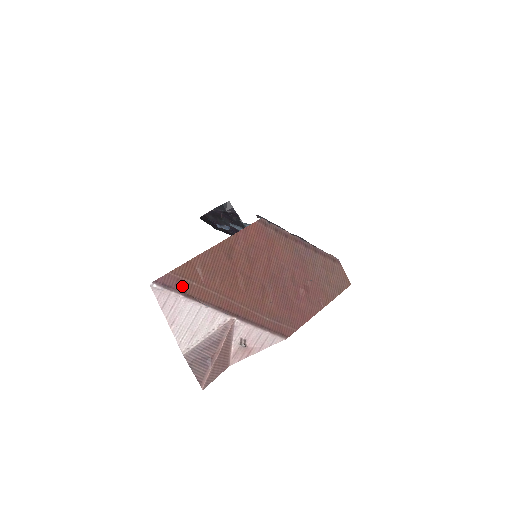
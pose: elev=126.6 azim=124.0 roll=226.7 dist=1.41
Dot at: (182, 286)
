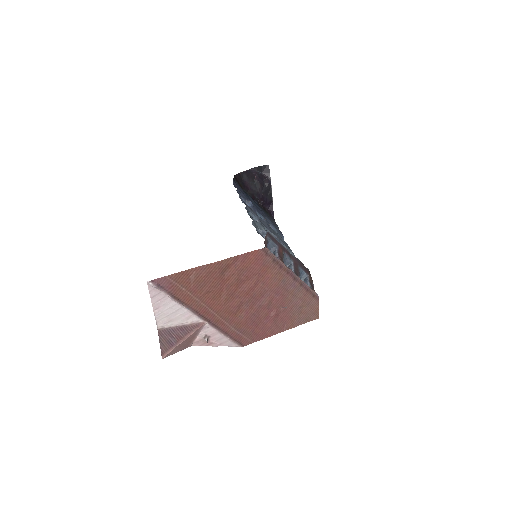
Dot at: (173, 289)
